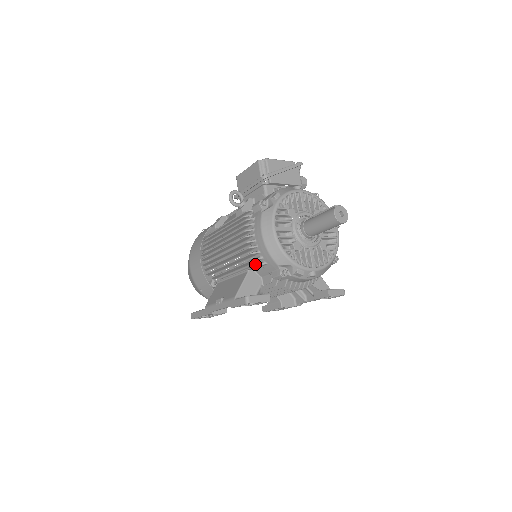
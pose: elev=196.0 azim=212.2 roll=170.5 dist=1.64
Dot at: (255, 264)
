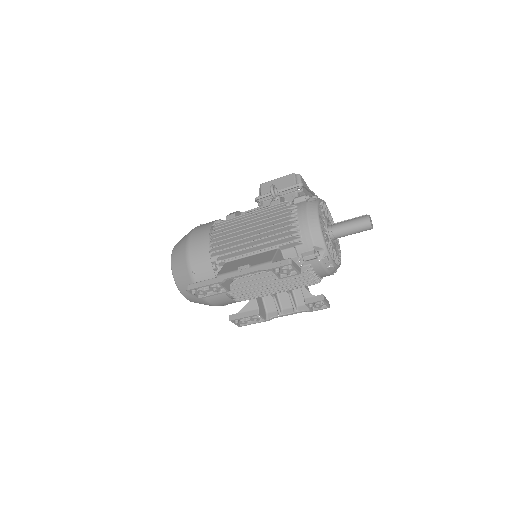
Dot at: (287, 244)
